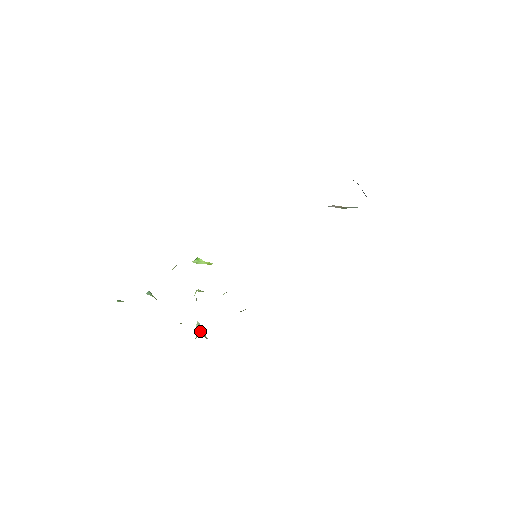
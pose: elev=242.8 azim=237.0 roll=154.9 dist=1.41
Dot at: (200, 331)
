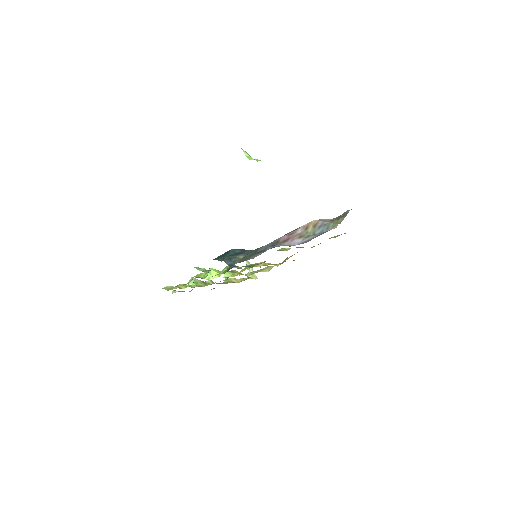
Dot at: (250, 269)
